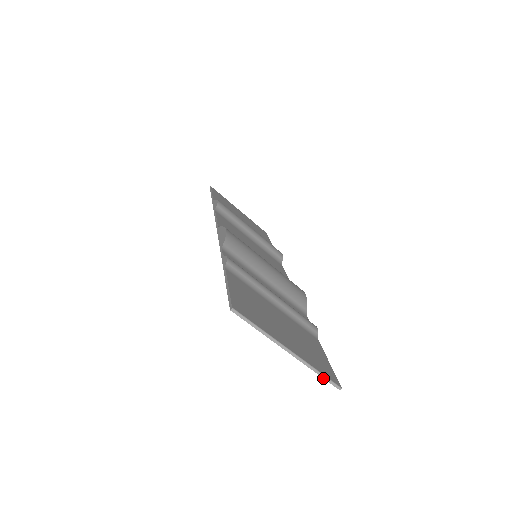
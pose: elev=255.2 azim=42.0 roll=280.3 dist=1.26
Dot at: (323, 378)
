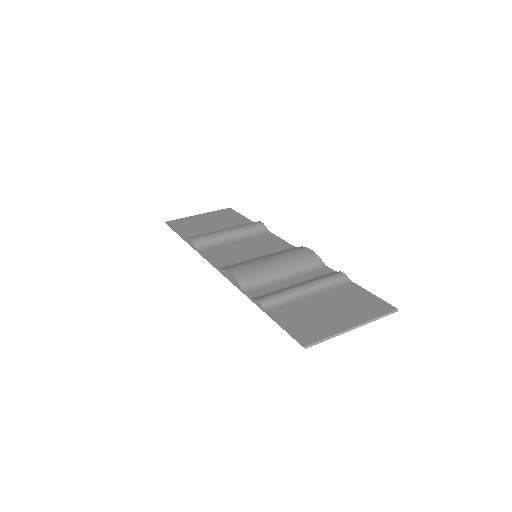
Dot at: occluded
